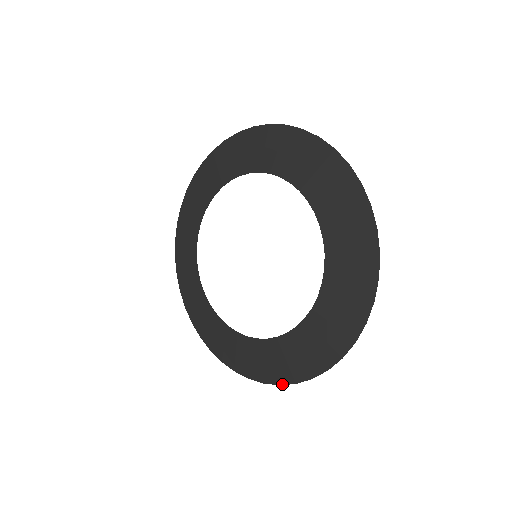
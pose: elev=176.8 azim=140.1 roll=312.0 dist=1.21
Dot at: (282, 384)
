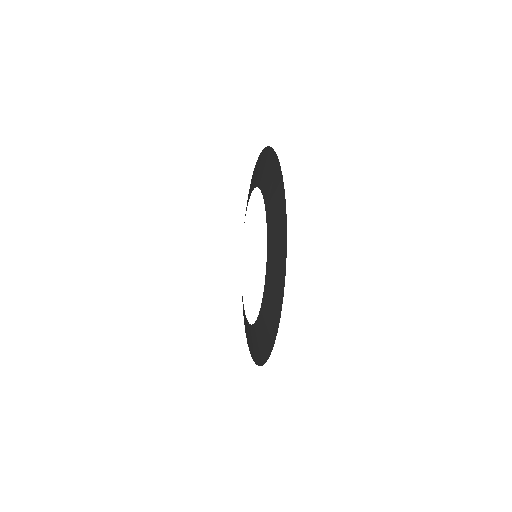
Dot at: (266, 361)
